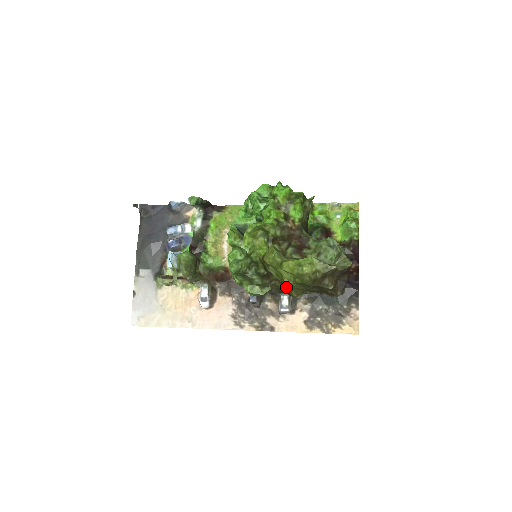
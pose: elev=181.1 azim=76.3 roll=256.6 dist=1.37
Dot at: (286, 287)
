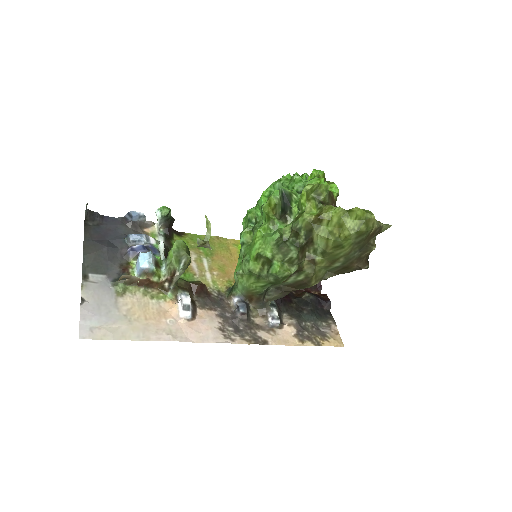
Dot at: (313, 267)
